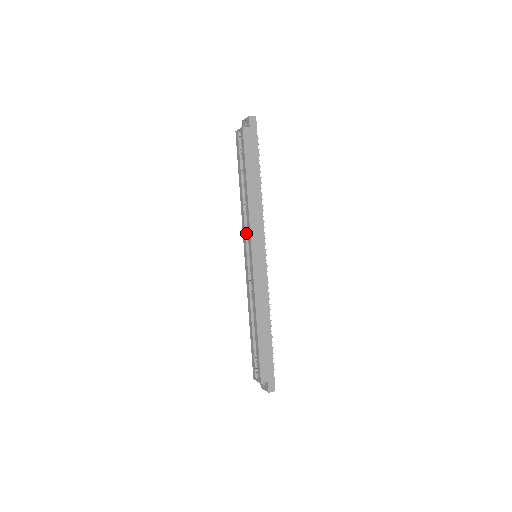
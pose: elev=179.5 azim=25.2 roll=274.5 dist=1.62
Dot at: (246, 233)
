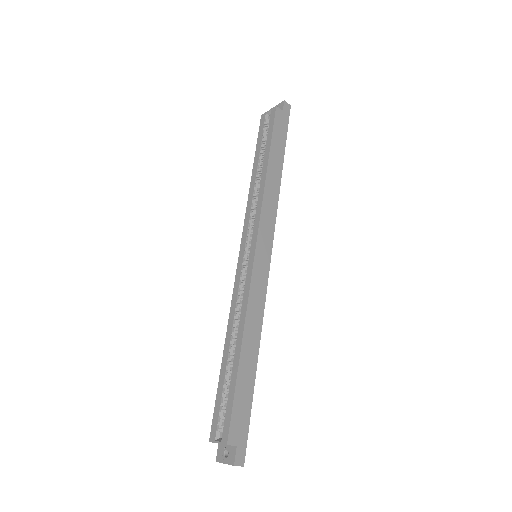
Dot at: (250, 223)
